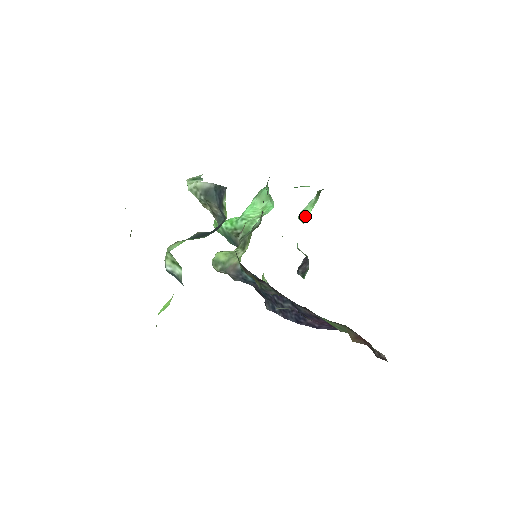
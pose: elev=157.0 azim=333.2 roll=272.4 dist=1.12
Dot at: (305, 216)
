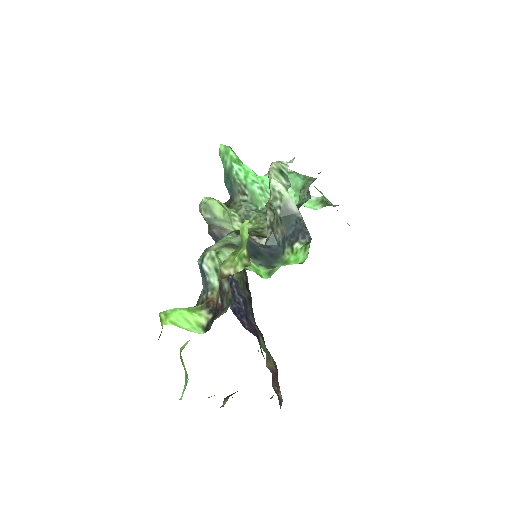
Dot at: occluded
